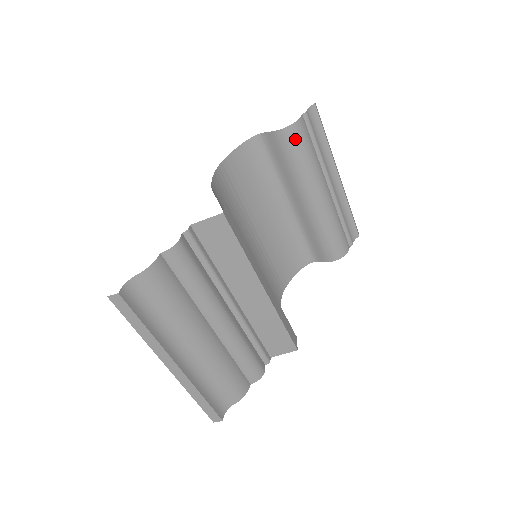
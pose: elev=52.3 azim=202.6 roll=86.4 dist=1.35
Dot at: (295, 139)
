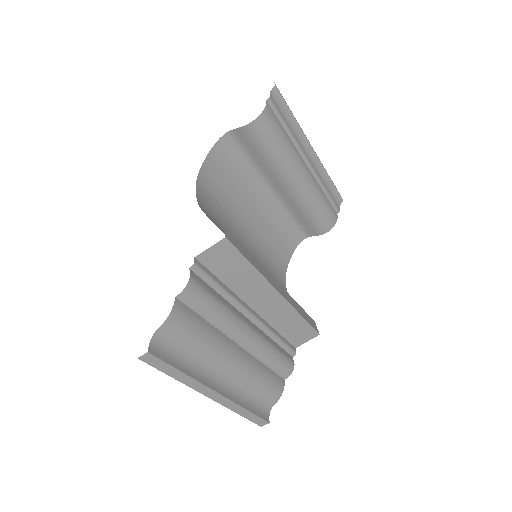
Dot at: (266, 129)
